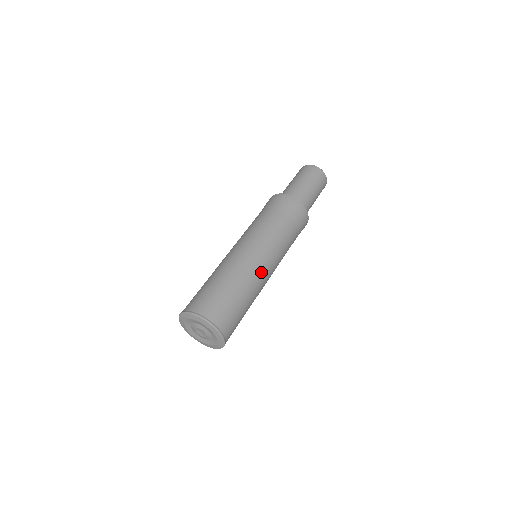
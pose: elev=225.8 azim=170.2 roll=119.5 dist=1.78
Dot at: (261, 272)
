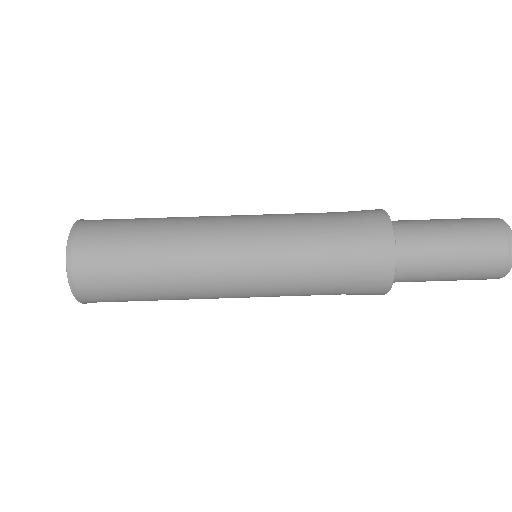
Dot at: (210, 273)
